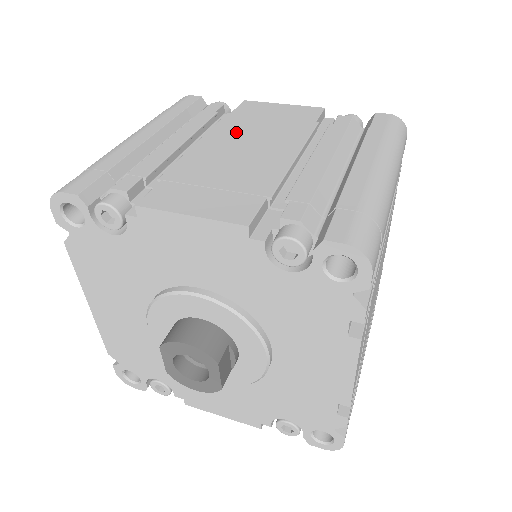
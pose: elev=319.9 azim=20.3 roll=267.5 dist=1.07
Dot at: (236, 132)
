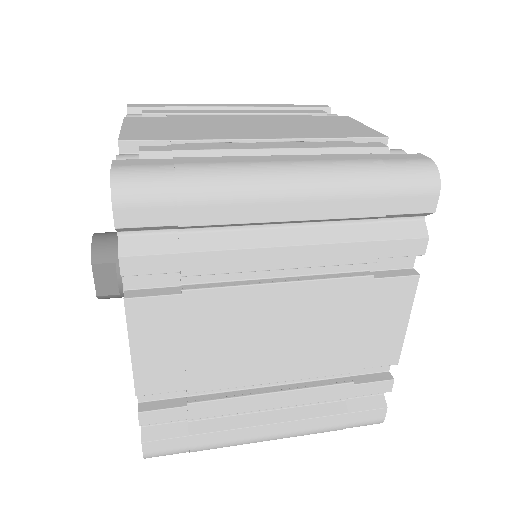
Dot at: (276, 120)
